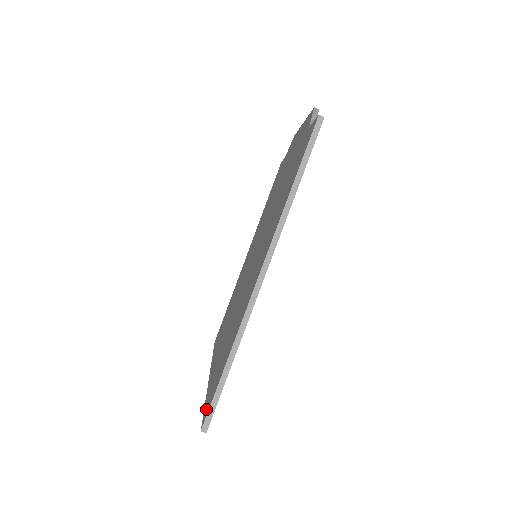
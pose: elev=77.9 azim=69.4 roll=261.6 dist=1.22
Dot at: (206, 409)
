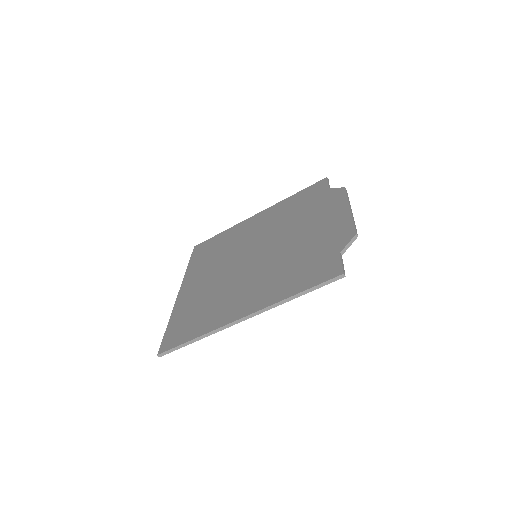
Dot at: (167, 341)
